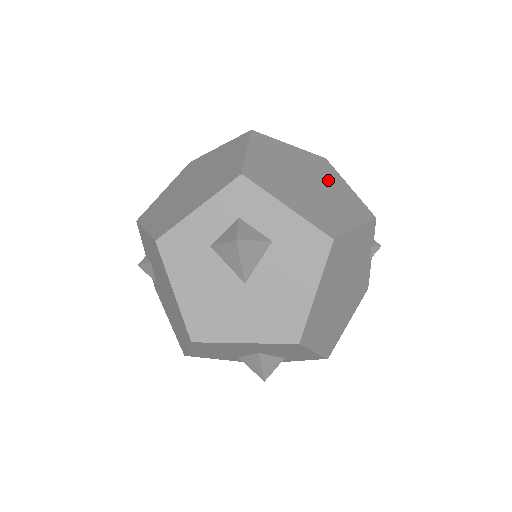
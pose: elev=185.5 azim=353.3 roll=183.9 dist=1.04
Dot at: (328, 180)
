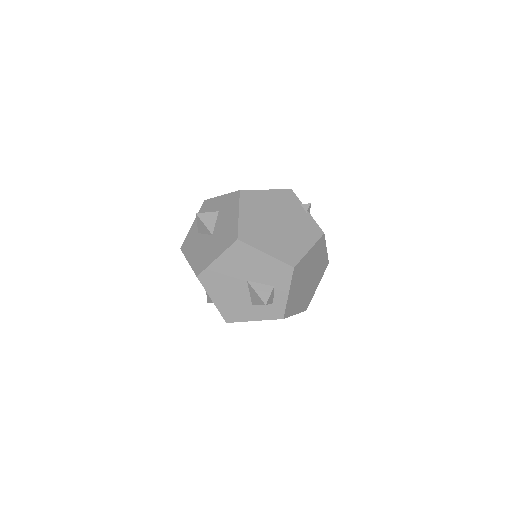
Dot at: occluded
